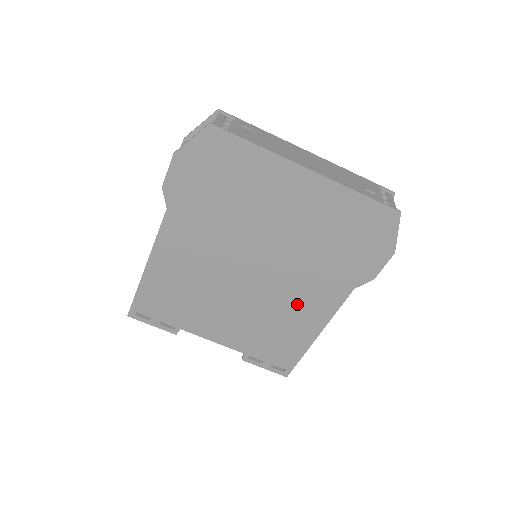
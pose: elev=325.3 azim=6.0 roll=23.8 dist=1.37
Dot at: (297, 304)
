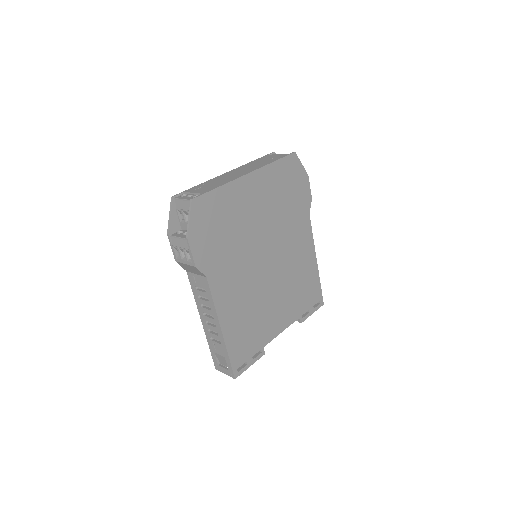
Dot at: (297, 254)
